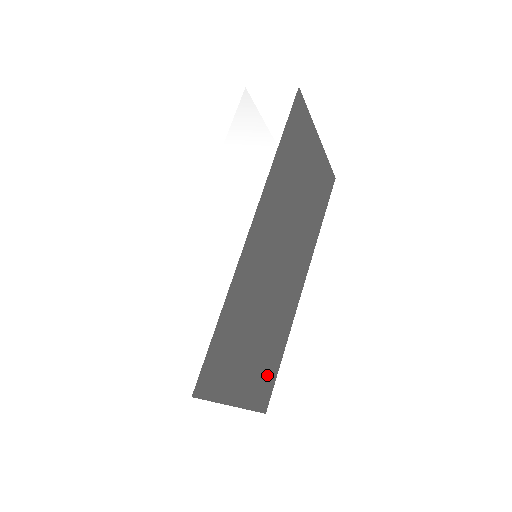
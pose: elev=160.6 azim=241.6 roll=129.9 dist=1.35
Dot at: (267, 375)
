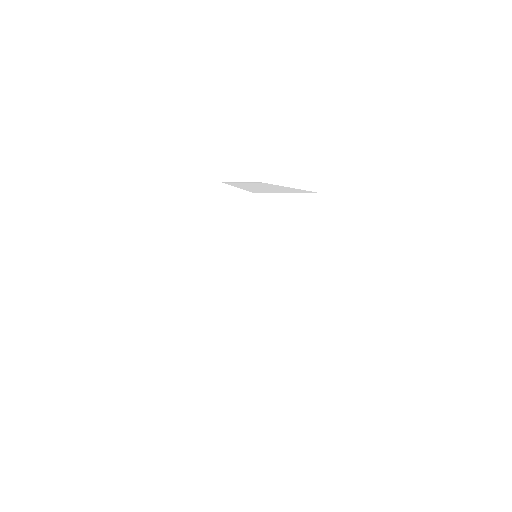
Dot at: occluded
